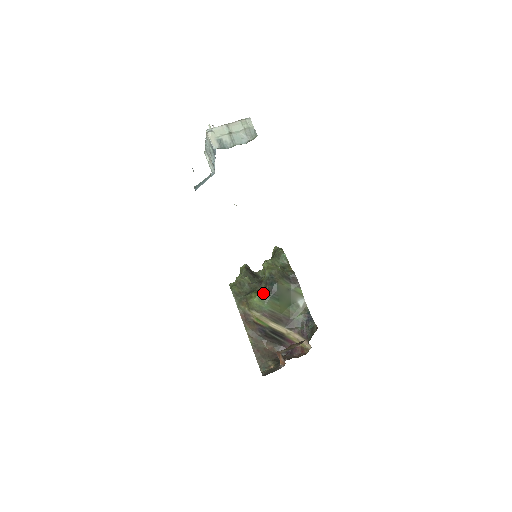
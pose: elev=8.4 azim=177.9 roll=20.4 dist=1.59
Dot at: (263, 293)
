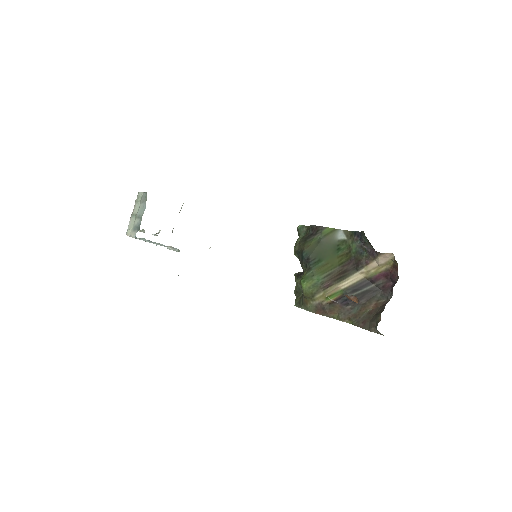
Dot at: (304, 273)
